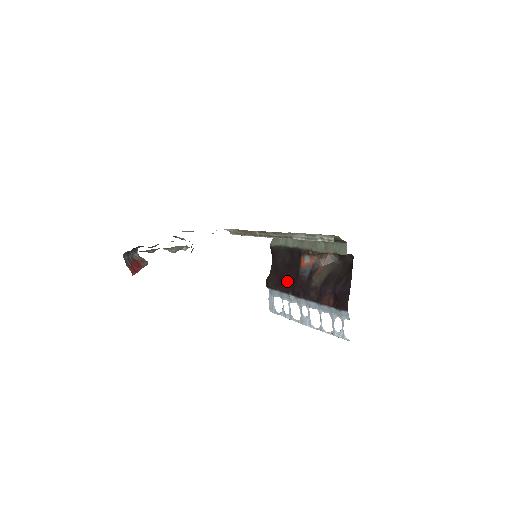
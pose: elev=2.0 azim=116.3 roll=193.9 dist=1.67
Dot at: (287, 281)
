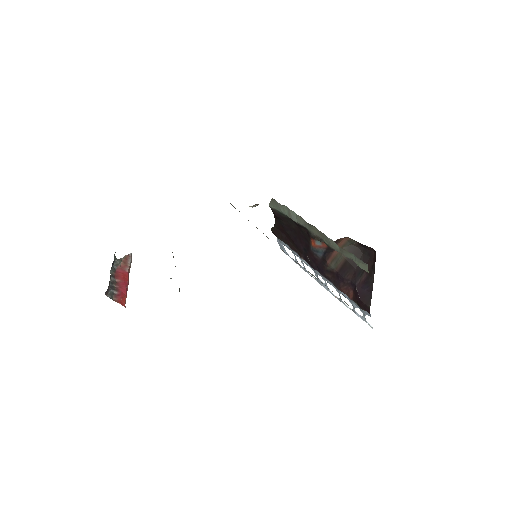
Dot at: (297, 245)
